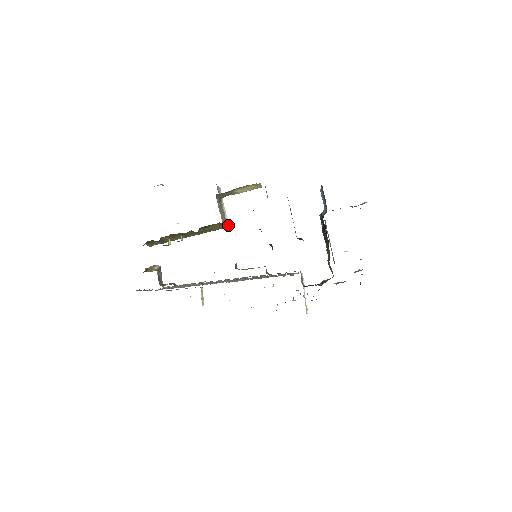
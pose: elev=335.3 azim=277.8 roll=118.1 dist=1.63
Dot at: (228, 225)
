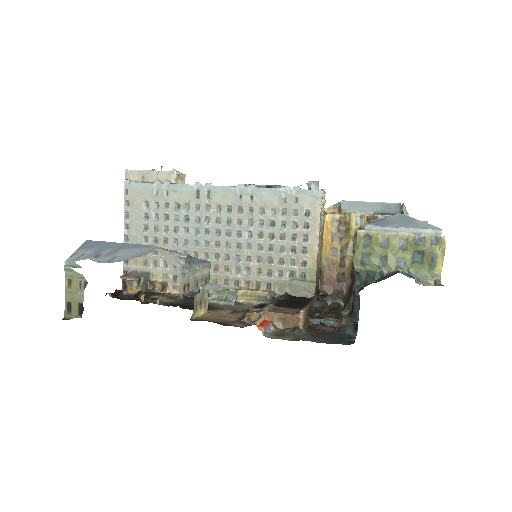
Dot at: (210, 268)
